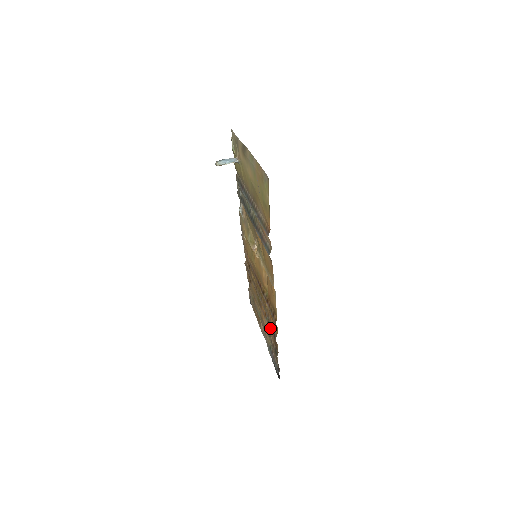
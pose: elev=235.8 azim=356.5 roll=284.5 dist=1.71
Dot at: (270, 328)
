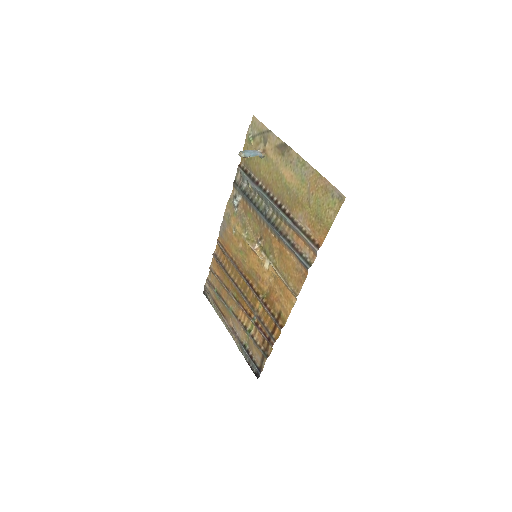
Dot at: (261, 330)
